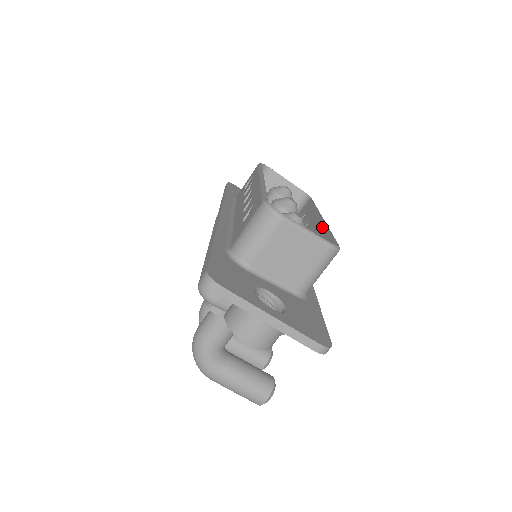
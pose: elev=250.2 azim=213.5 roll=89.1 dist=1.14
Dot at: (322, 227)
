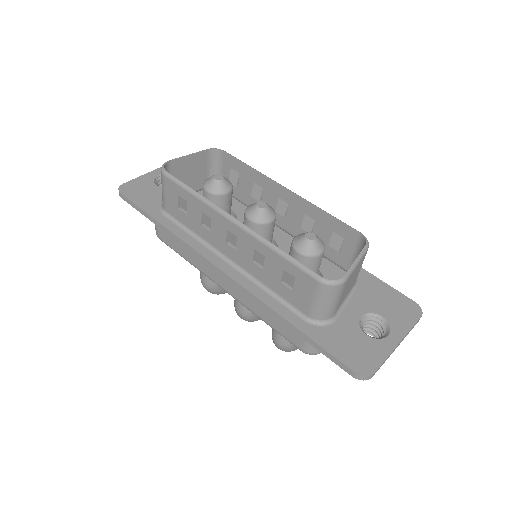
Dot at: (303, 204)
